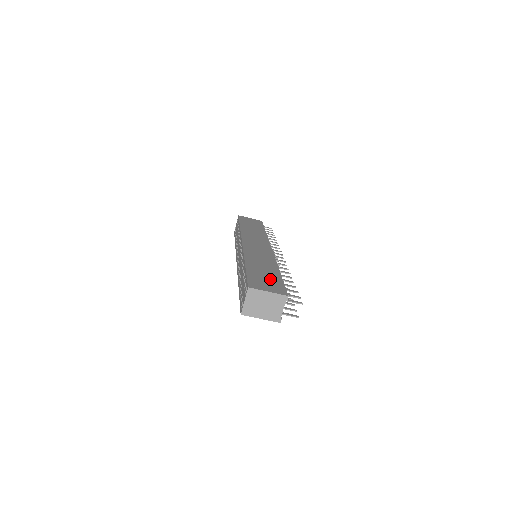
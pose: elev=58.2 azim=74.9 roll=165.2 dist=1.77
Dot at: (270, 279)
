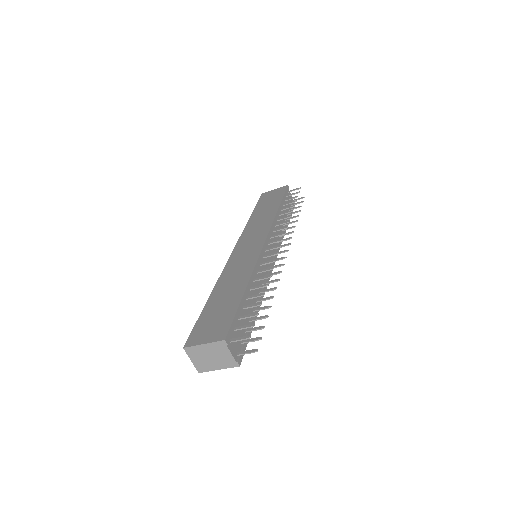
Dot at: (221, 314)
